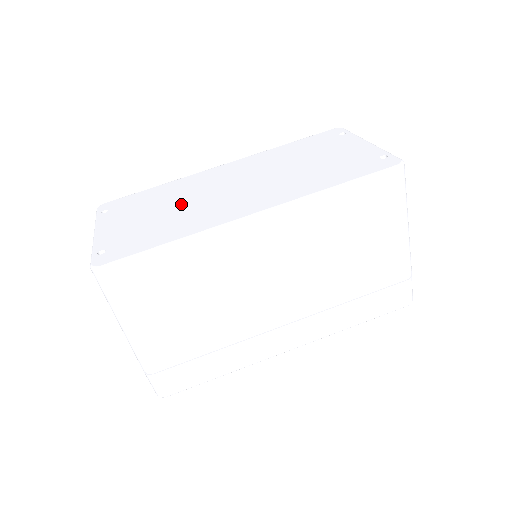
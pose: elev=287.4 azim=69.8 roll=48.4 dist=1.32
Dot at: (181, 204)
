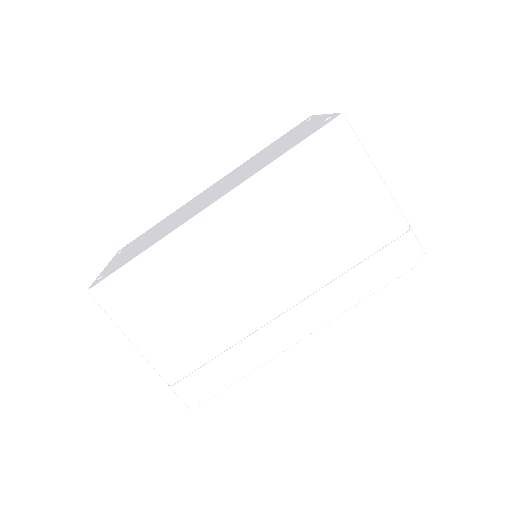
Dot at: (168, 224)
